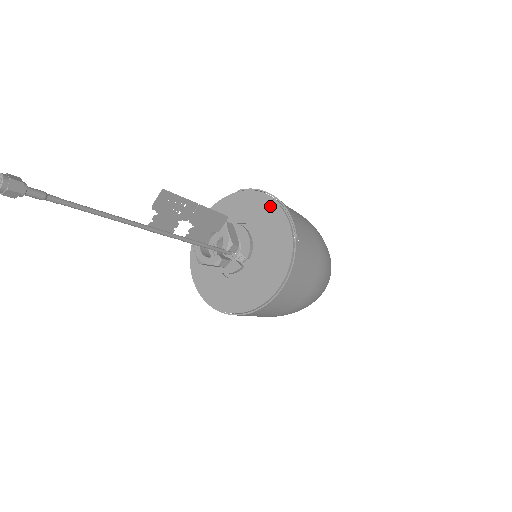
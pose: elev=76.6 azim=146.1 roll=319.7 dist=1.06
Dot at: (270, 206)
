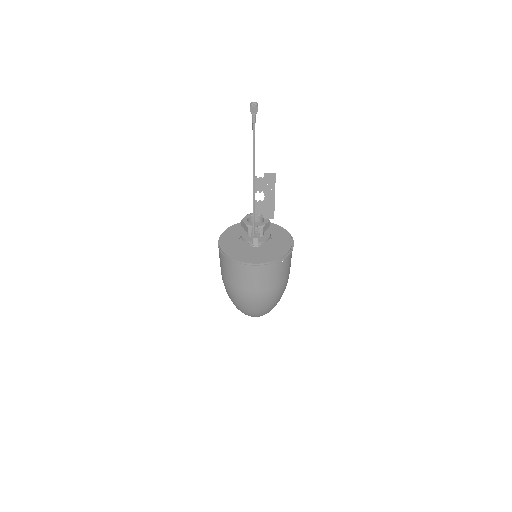
Dot at: (288, 242)
